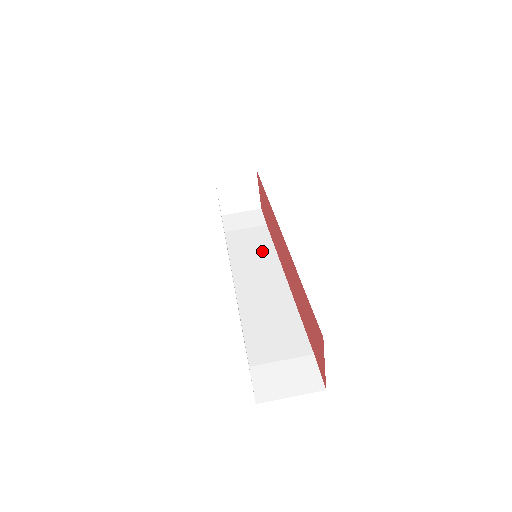
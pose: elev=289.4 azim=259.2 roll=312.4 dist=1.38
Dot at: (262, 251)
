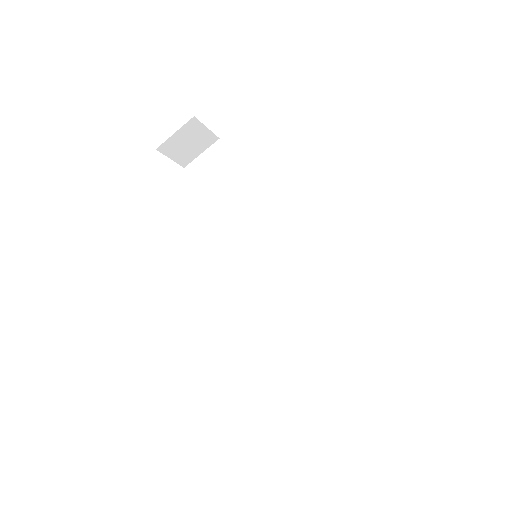
Dot at: (252, 217)
